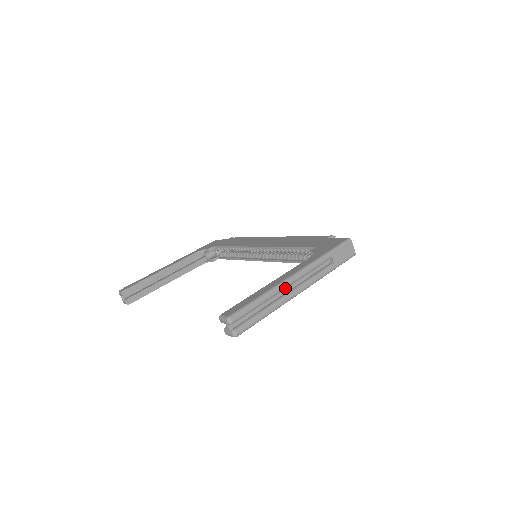
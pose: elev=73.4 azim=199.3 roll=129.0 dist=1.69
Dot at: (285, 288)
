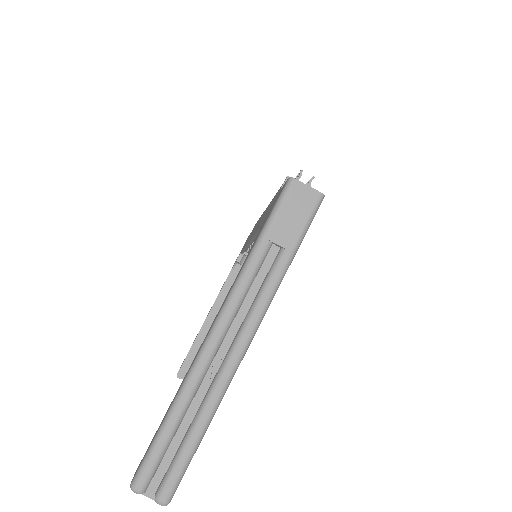
Dot at: (208, 364)
